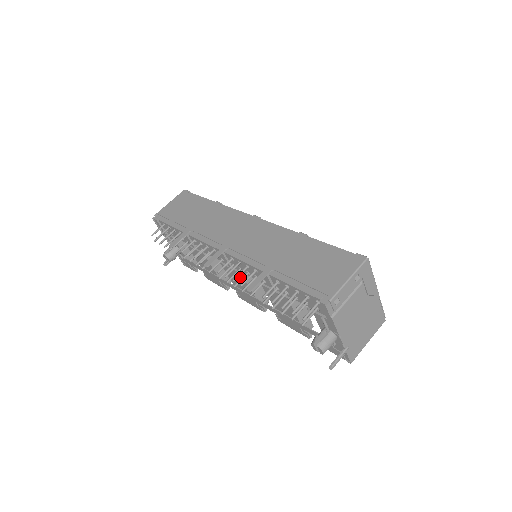
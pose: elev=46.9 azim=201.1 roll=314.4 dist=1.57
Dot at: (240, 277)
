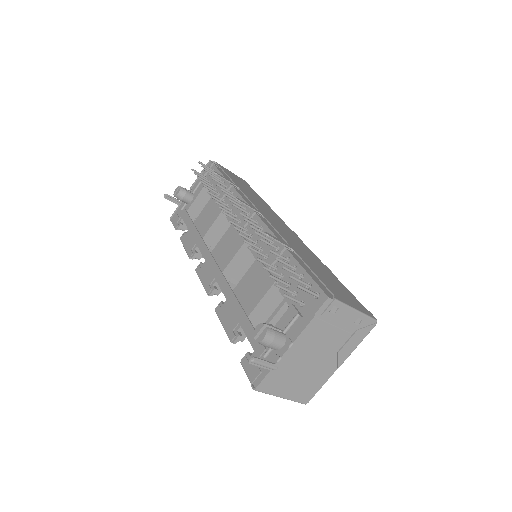
Dot at: (237, 244)
